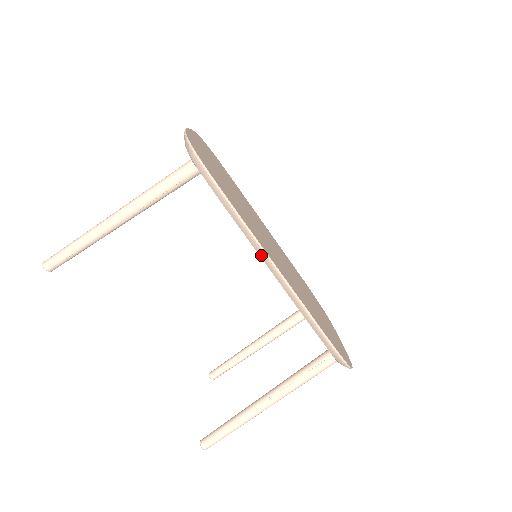
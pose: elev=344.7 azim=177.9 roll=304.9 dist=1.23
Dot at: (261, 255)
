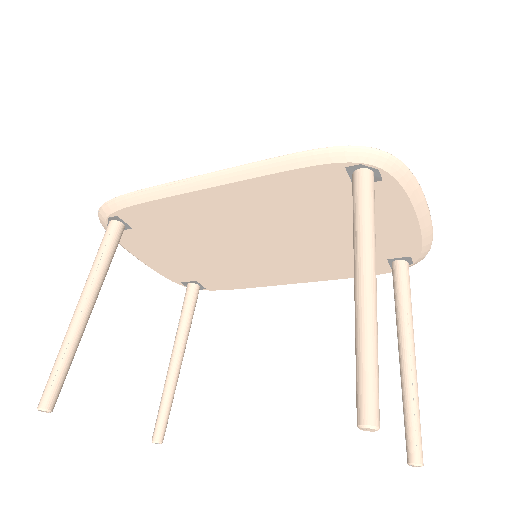
Dot at: (188, 188)
